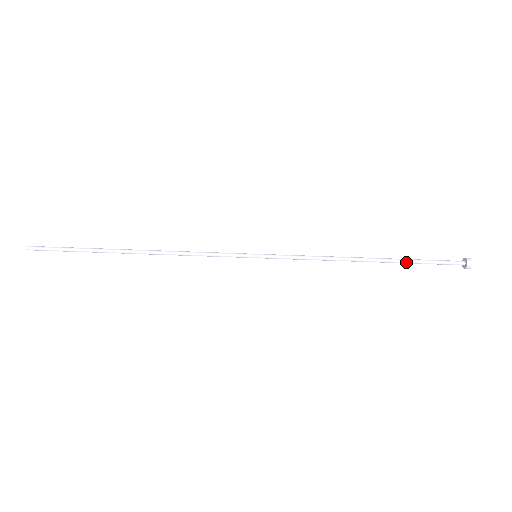
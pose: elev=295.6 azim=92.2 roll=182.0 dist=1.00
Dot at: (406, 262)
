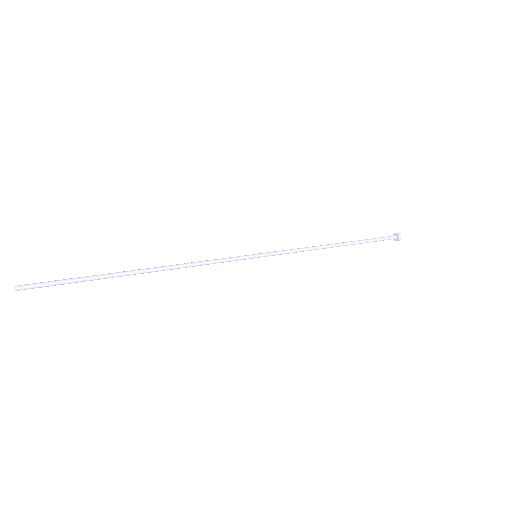
Dot at: (362, 241)
